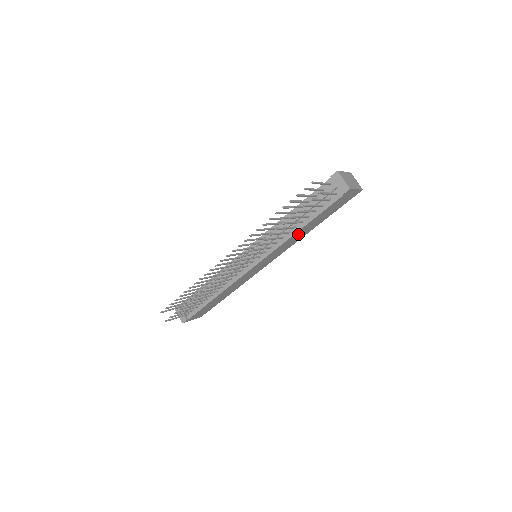
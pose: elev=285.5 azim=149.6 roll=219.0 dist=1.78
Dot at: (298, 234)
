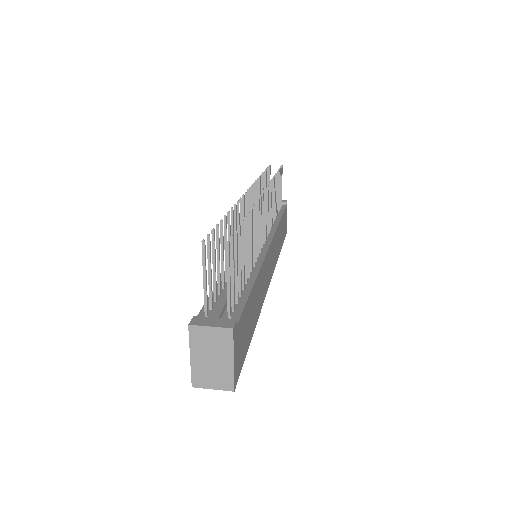
Dot at: (278, 235)
